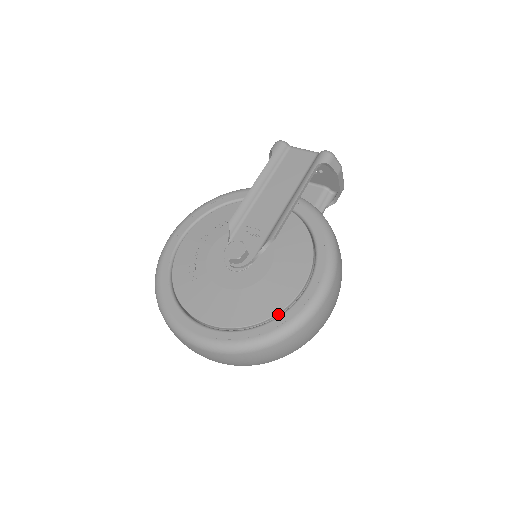
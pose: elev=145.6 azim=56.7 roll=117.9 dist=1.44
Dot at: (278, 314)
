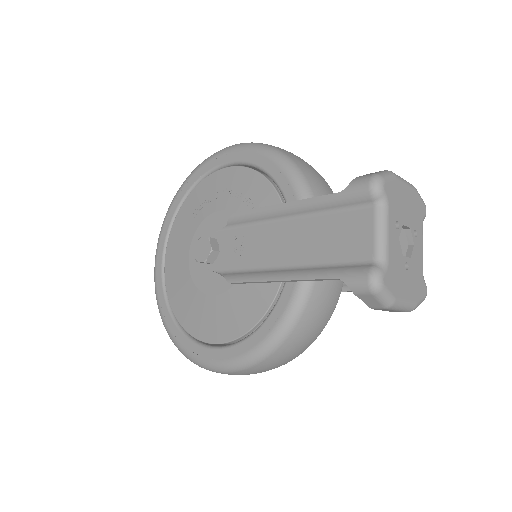
Dot at: (186, 329)
